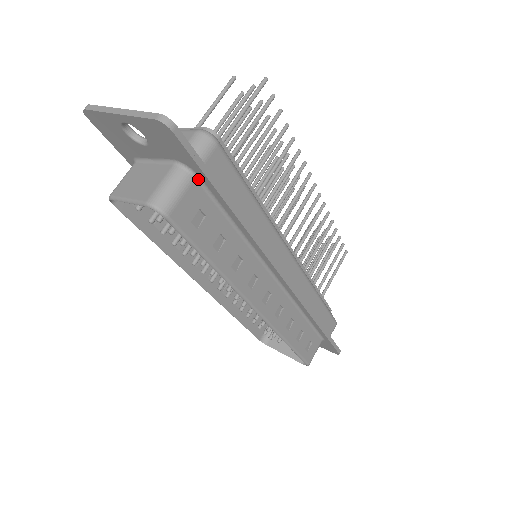
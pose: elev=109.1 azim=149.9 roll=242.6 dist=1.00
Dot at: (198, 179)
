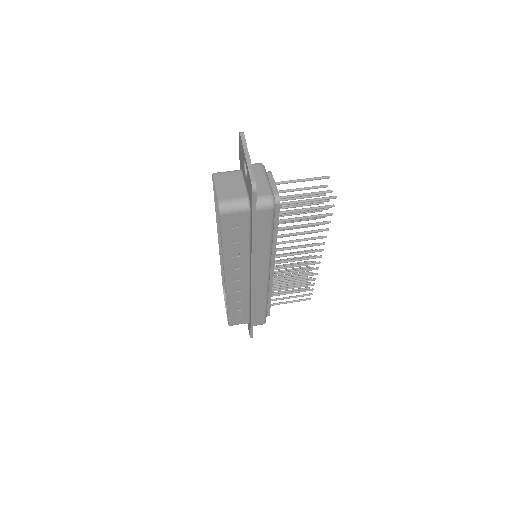
Dot at: (250, 213)
